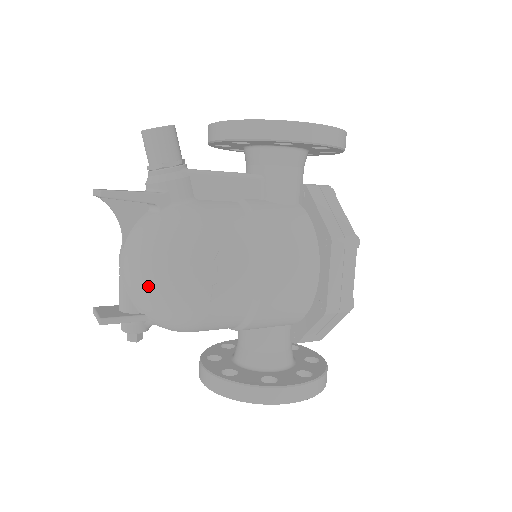
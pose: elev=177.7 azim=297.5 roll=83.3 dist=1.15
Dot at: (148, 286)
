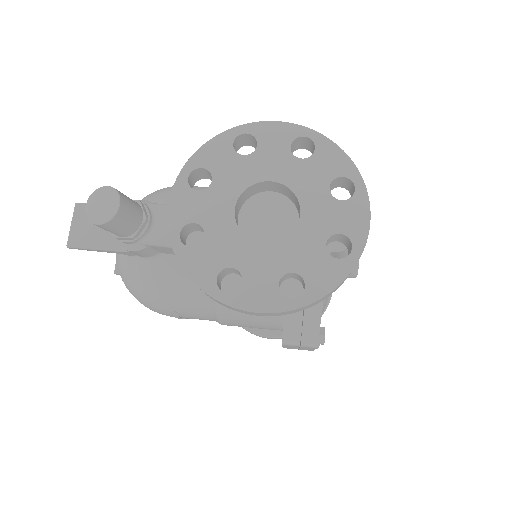
Dot at: occluded
